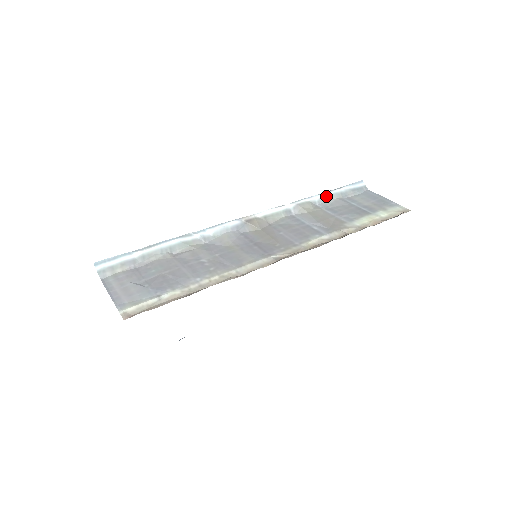
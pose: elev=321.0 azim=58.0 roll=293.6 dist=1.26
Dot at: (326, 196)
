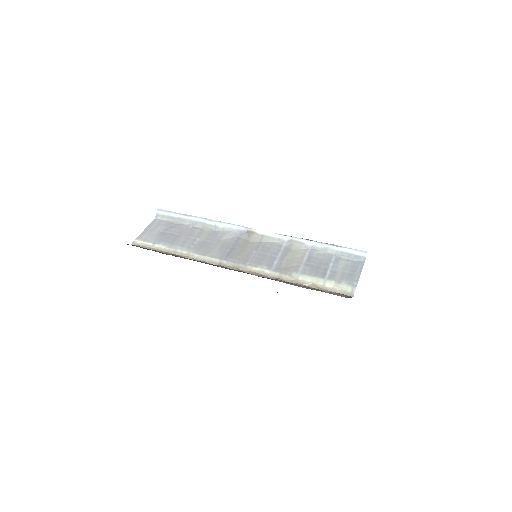
Dot at: (322, 246)
